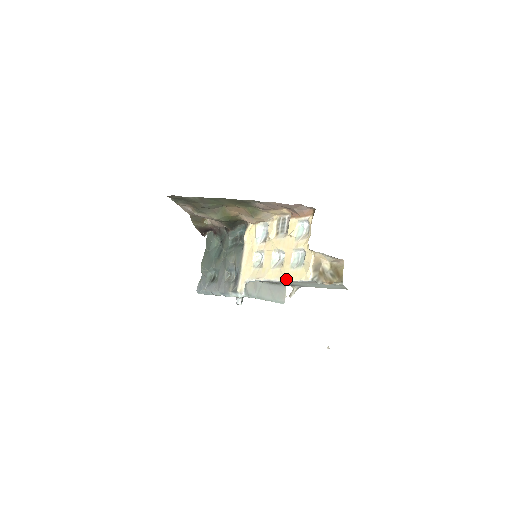
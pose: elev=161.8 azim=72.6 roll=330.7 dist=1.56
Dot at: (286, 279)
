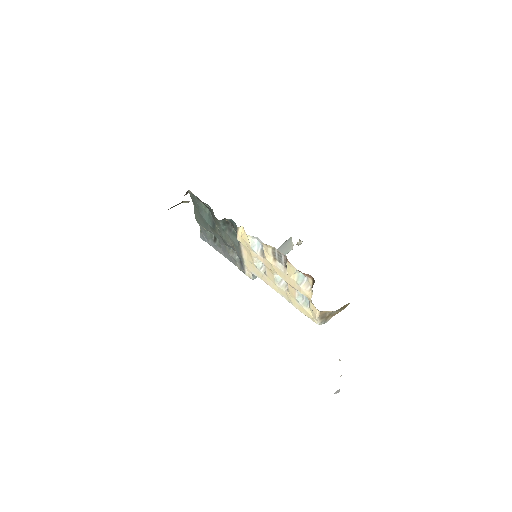
Dot at: occluded
